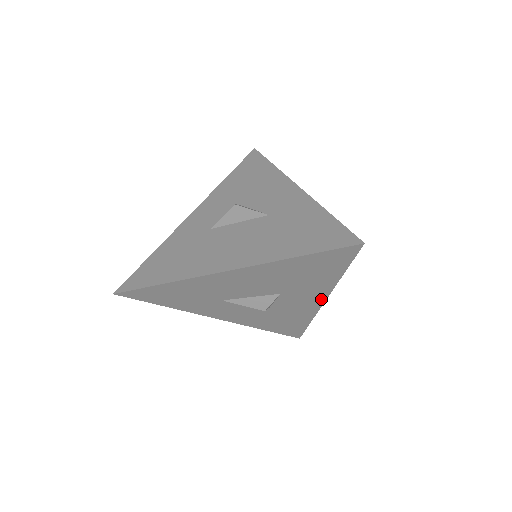
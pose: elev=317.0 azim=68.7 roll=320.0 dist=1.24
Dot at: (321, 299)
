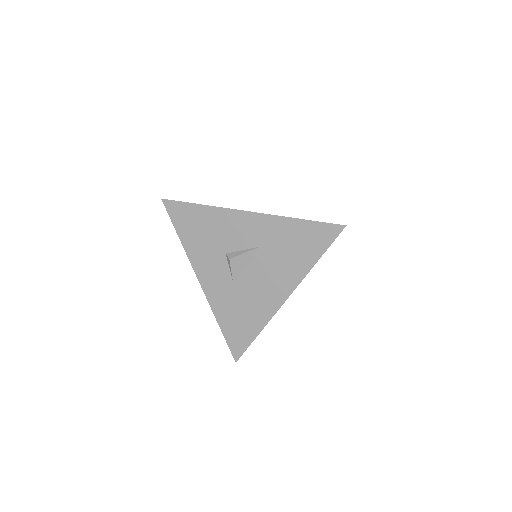
Dot at: occluded
